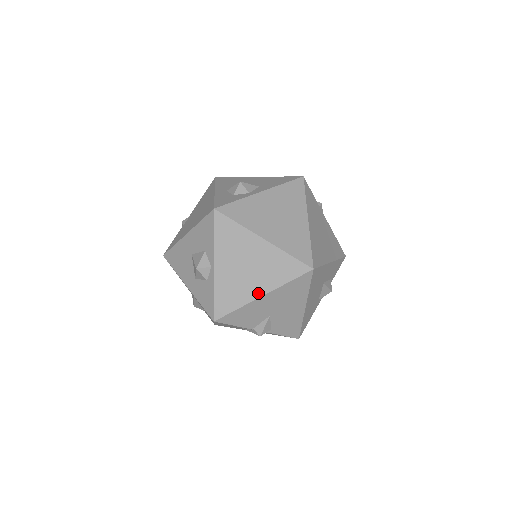
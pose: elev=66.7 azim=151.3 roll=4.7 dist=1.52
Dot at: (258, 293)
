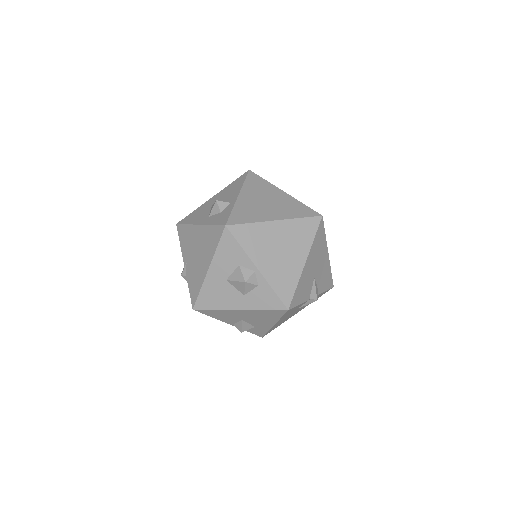
Dot at: (301, 262)
